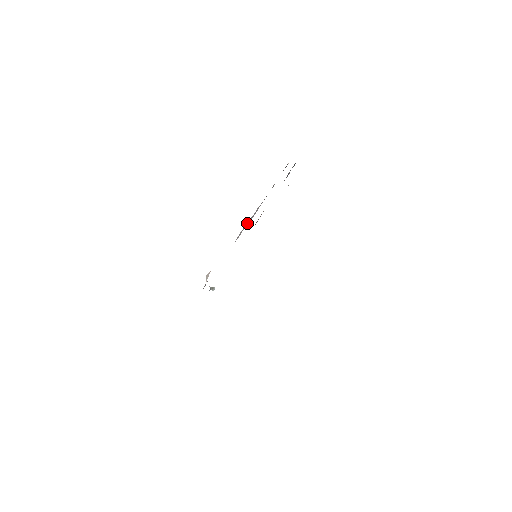
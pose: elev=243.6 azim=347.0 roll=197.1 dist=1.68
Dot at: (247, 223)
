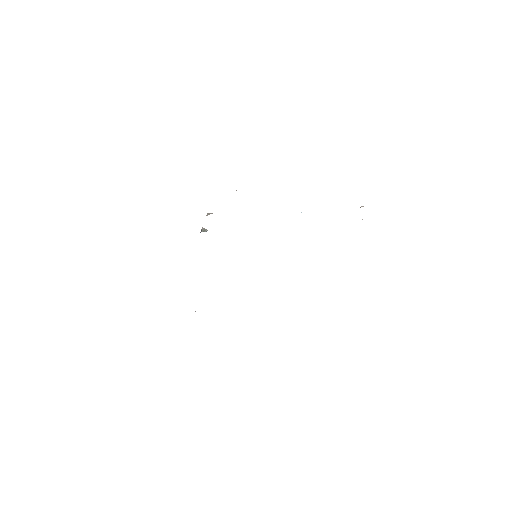
Dot at: occluded
